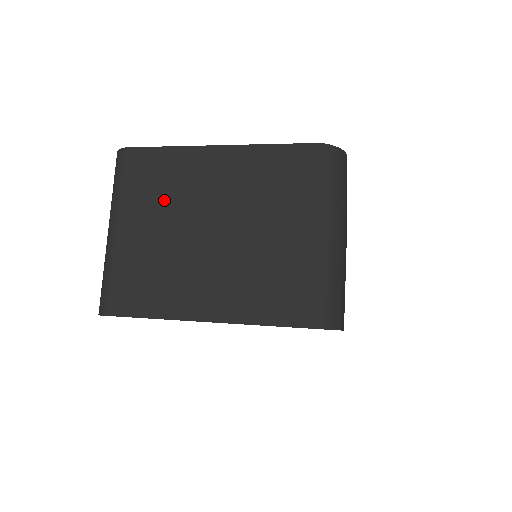
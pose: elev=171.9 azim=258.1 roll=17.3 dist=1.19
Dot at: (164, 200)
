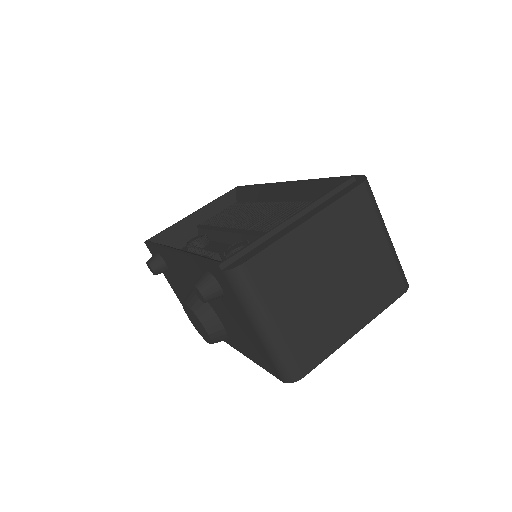
Dot at: (293, 282)
